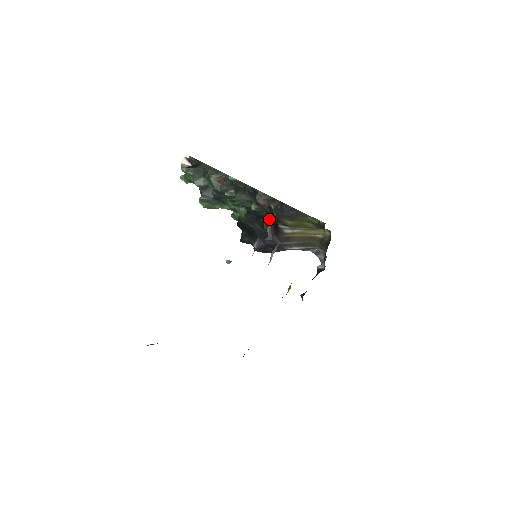
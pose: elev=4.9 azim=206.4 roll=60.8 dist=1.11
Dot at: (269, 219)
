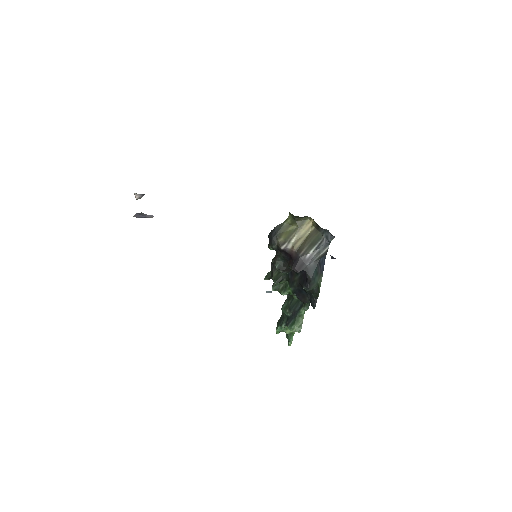
Dot at: (286, 260)
